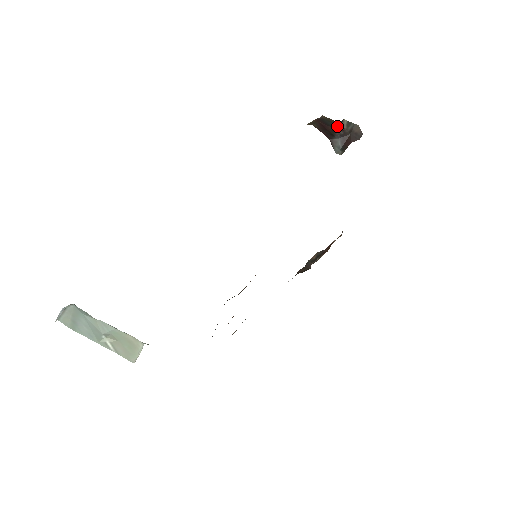
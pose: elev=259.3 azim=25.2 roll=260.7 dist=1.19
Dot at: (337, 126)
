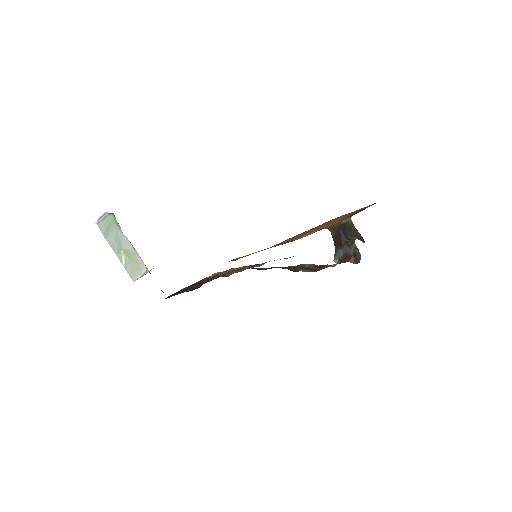
Dot at: (350, 241)
